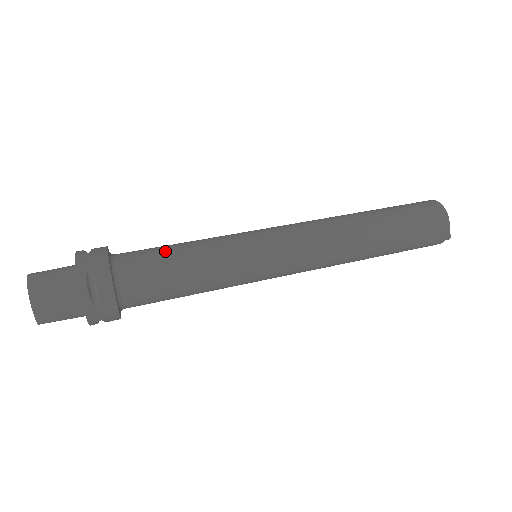
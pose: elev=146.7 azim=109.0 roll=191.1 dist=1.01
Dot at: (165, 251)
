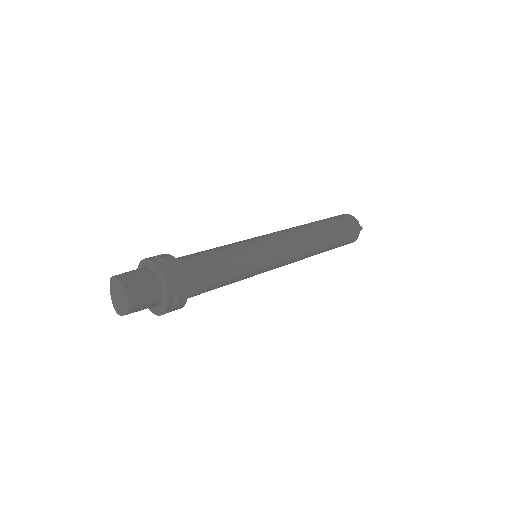
Dot at: occluded
